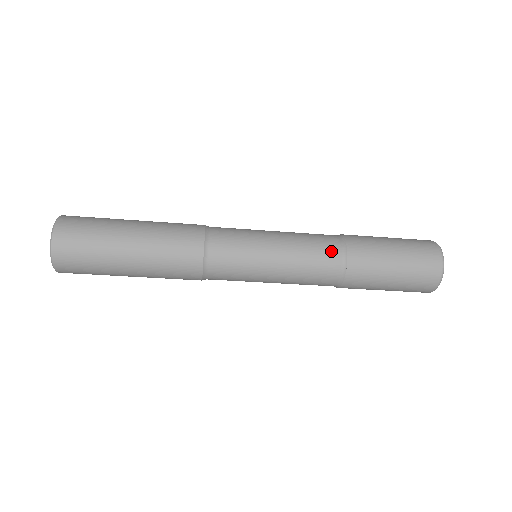
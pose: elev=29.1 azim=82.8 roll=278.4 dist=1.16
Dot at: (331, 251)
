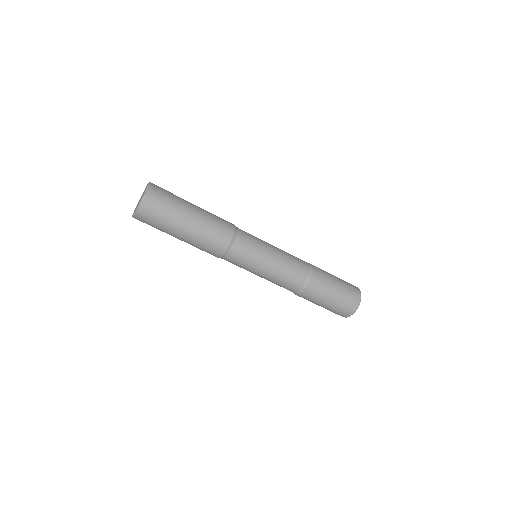
Dot at: (300, 277)
